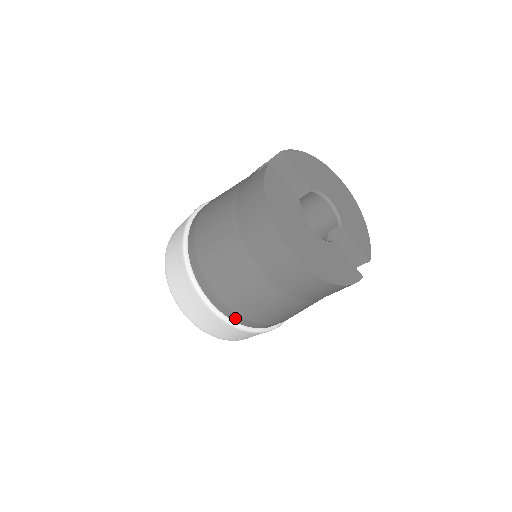
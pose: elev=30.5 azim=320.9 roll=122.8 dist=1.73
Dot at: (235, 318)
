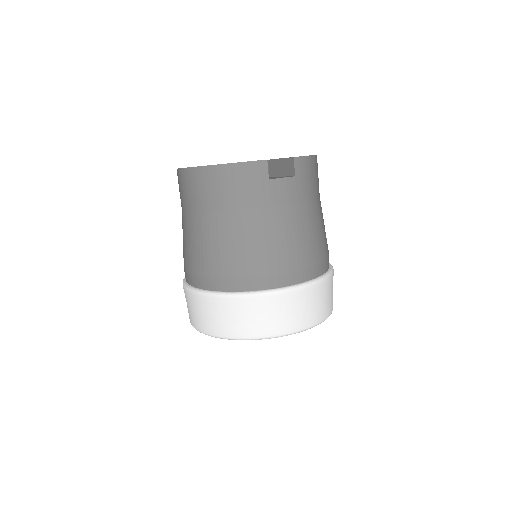
Dot at: (201, 284)
